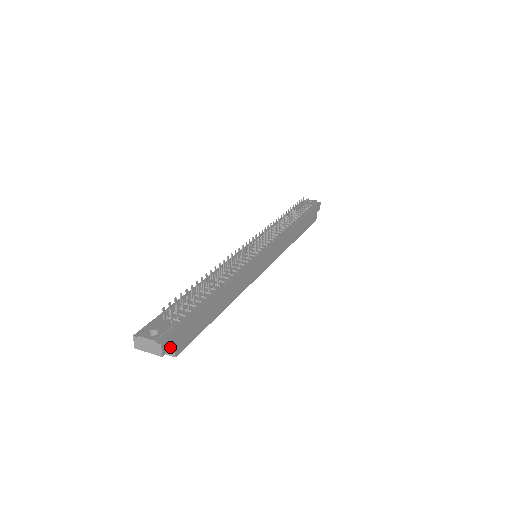
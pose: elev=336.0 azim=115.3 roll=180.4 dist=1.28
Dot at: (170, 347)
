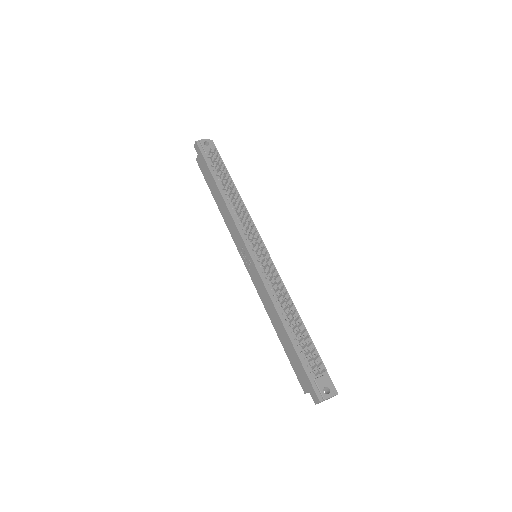
Dot at: occluded
